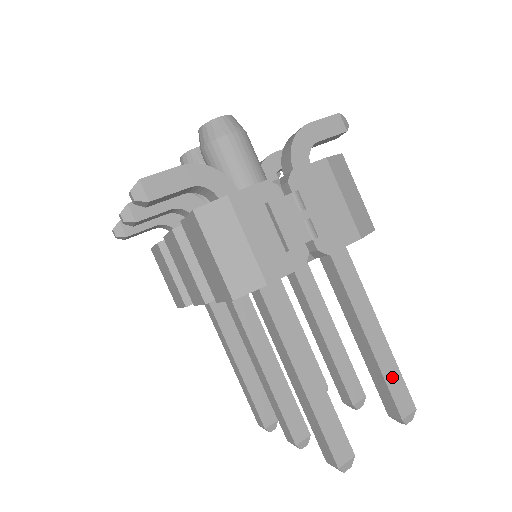
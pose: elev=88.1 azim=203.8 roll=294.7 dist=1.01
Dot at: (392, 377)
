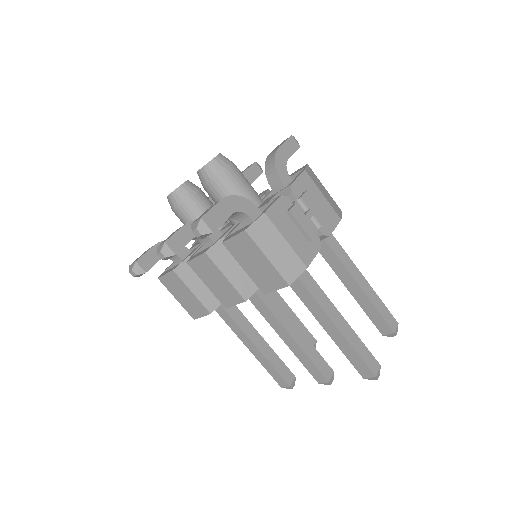
Dot at: (380, 307)
